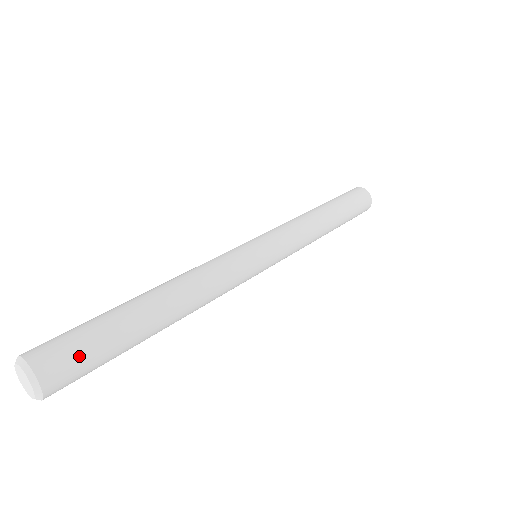
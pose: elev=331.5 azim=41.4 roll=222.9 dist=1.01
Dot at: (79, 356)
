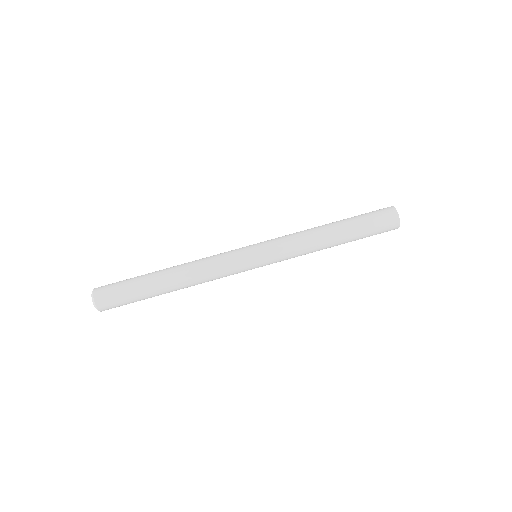
Dot at: (116, 296)
